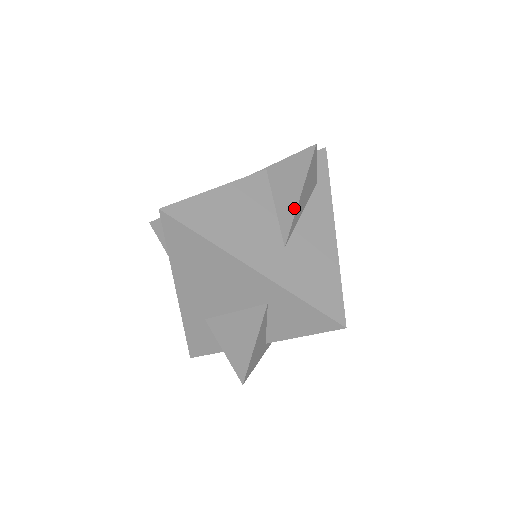
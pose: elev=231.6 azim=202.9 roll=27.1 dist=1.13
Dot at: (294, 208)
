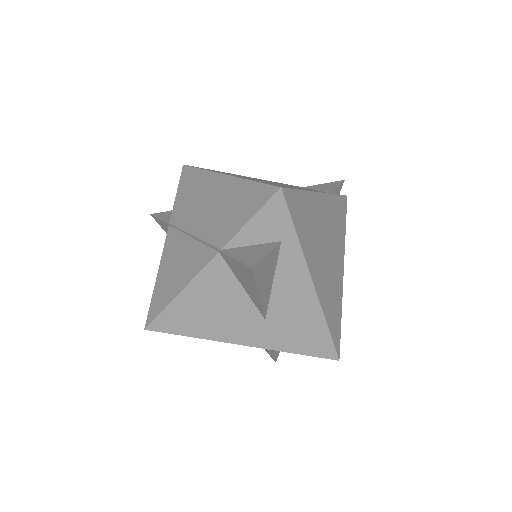
Dot at: (259, 301)
